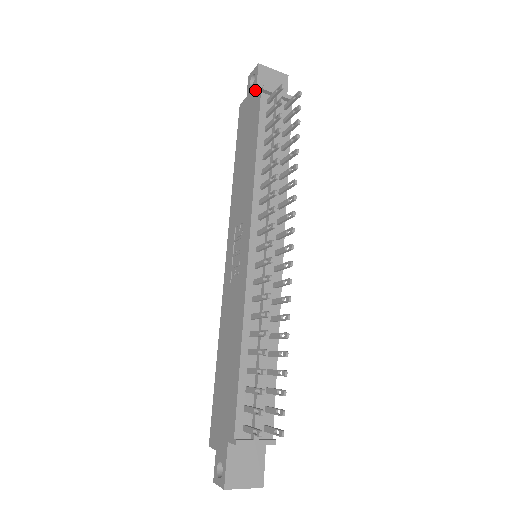
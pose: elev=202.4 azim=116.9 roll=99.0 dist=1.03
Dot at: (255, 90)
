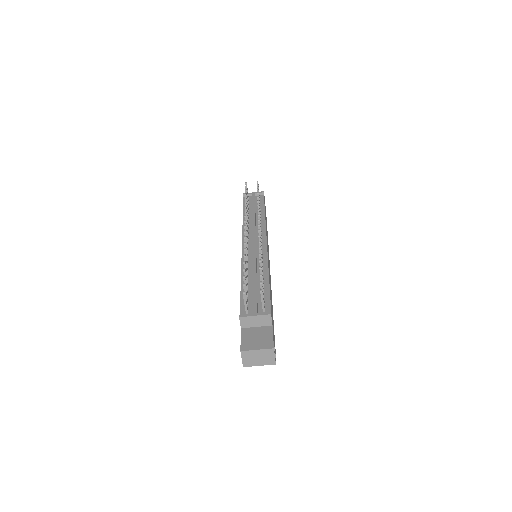
Dot at: occluded
